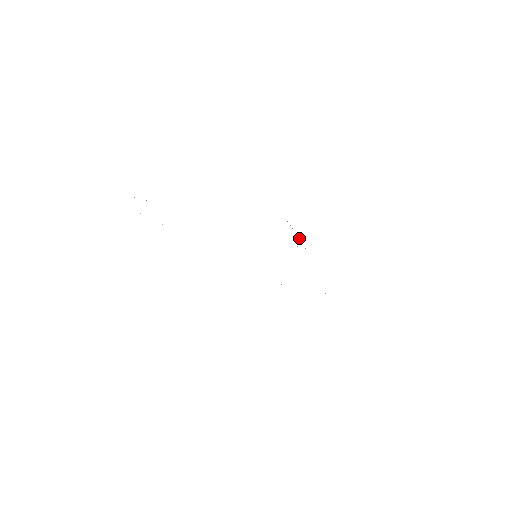
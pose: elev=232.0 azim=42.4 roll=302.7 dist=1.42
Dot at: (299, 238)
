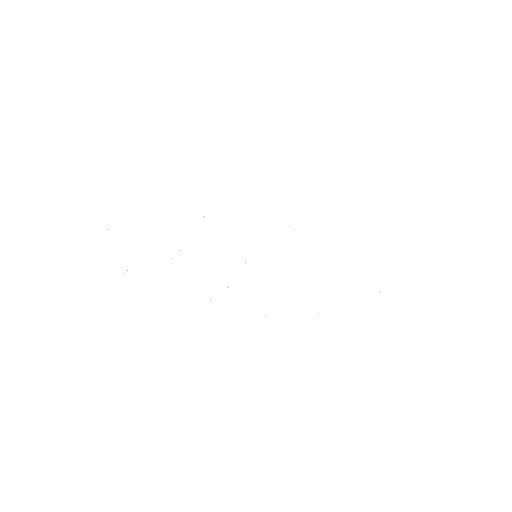
Dot at: occluded
